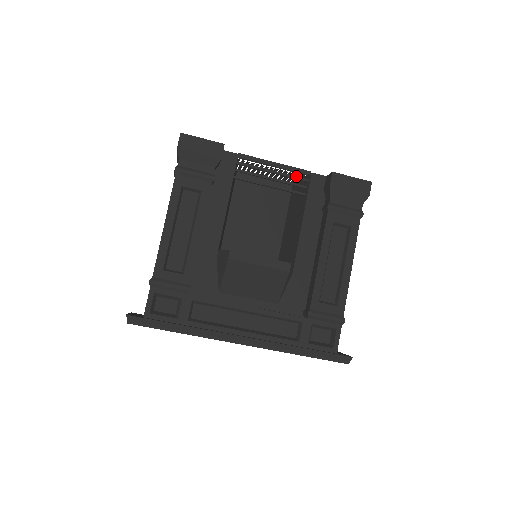
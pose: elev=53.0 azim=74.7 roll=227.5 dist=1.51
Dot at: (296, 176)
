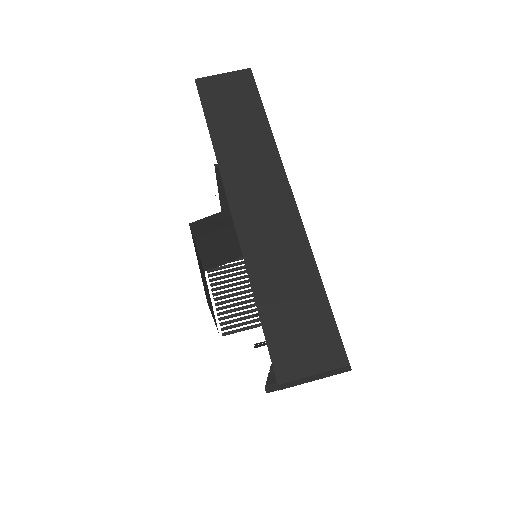
Dot at: occluded
